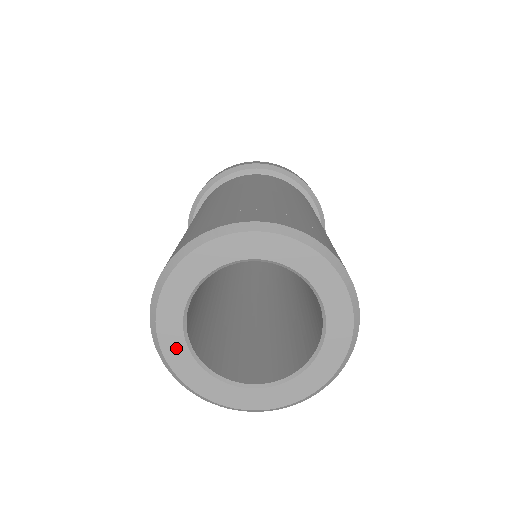
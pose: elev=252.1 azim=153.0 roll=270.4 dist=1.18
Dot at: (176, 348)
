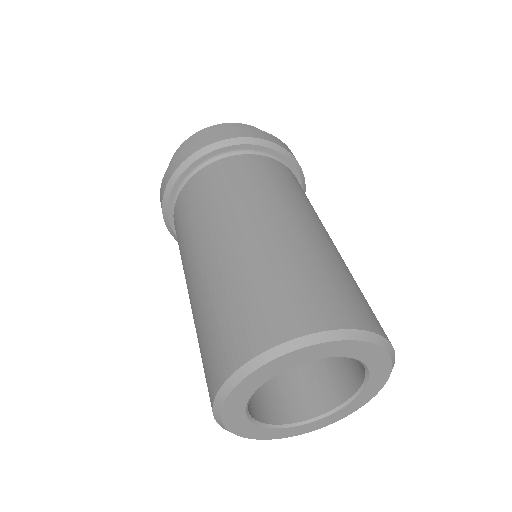
Dot at: (238, 401)
